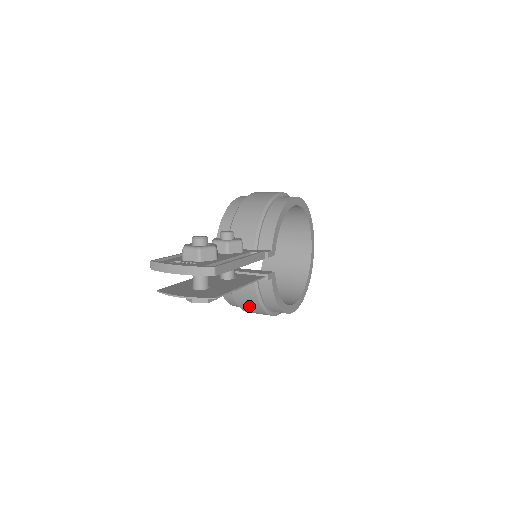
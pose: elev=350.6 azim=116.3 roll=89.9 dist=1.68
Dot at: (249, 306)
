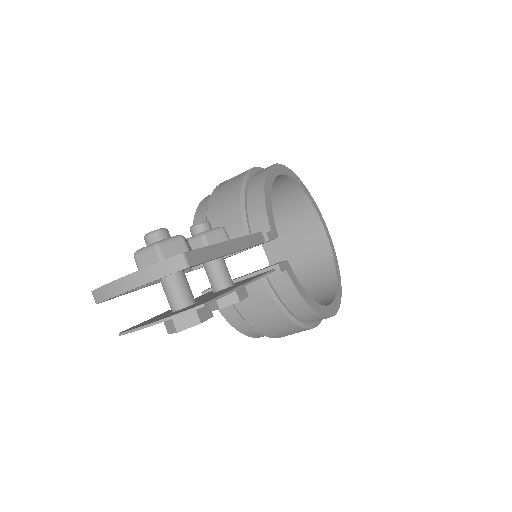
Dot at: (272, 325)
